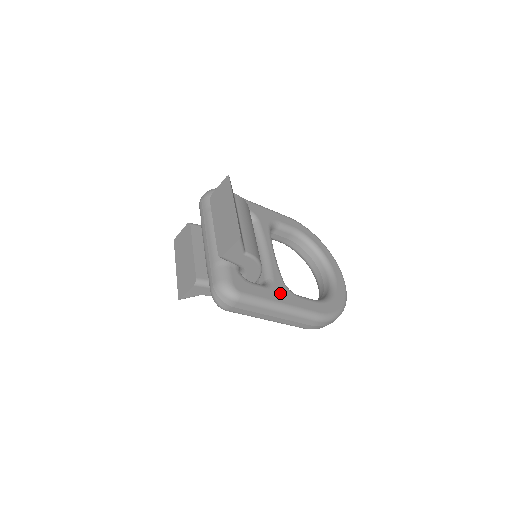
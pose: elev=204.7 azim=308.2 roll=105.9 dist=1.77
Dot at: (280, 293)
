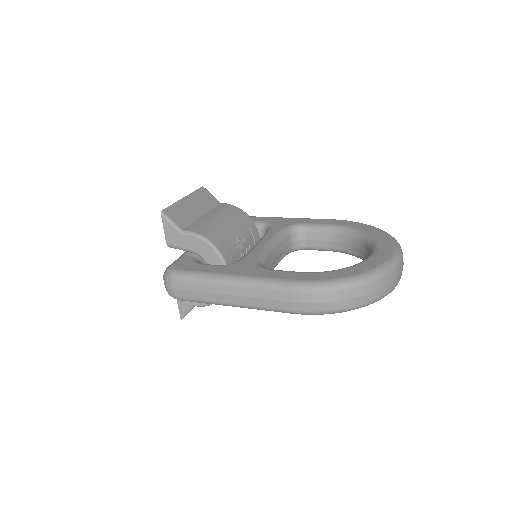
Dot at: (239, 268)
